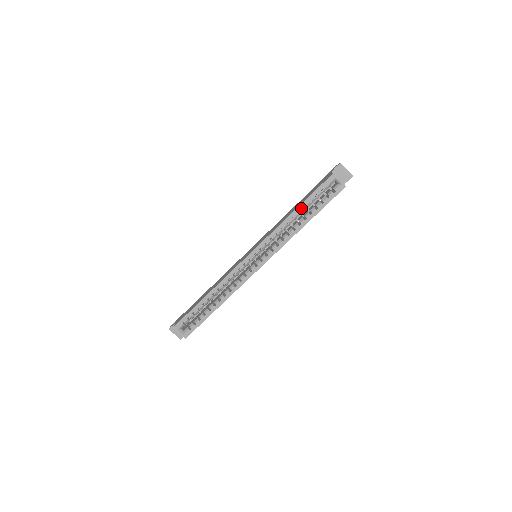
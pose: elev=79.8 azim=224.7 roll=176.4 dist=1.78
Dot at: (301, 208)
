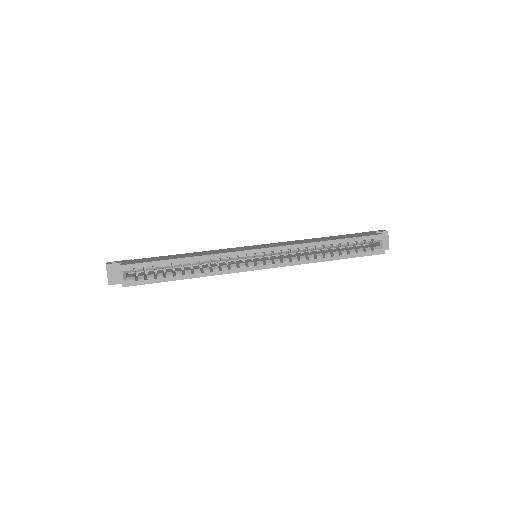
Dot at: (336, 243)
